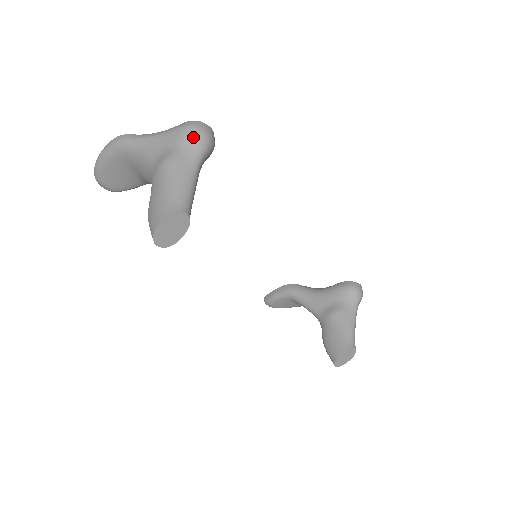
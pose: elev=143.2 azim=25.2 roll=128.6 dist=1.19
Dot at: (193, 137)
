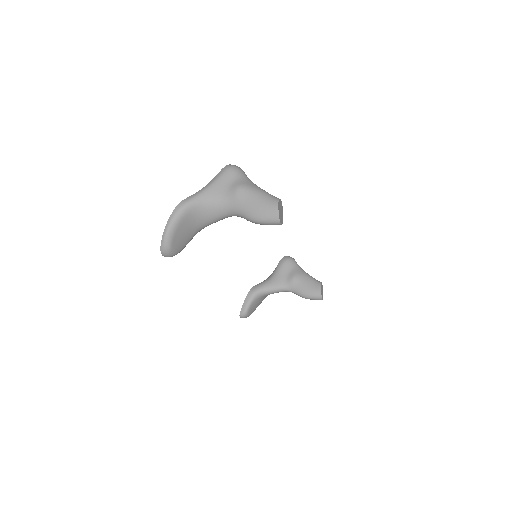
Dot at: (238, 171)
